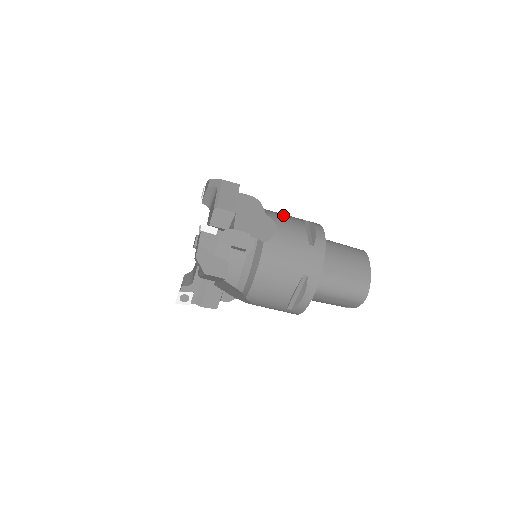
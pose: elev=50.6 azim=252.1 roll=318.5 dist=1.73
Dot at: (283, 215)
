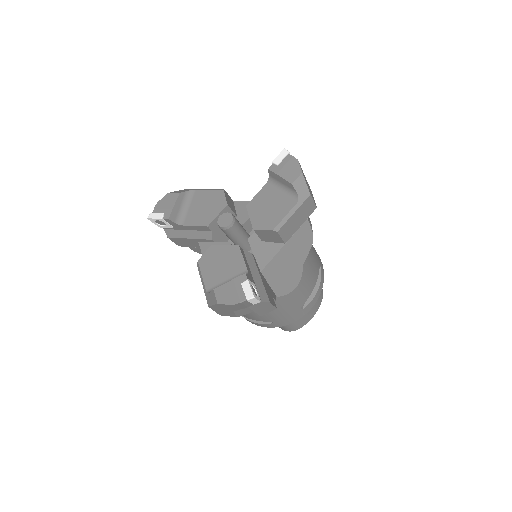
Dot at: (313, 262)
